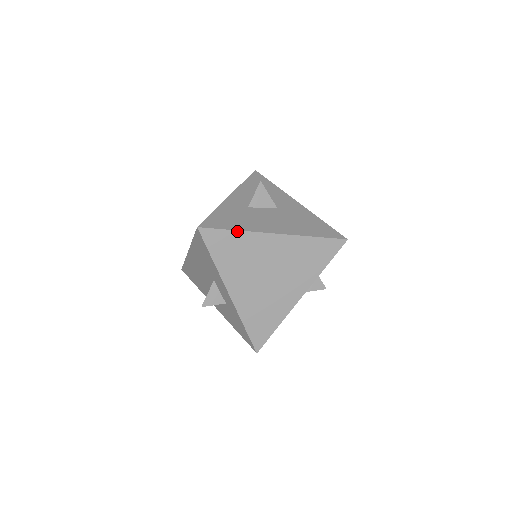
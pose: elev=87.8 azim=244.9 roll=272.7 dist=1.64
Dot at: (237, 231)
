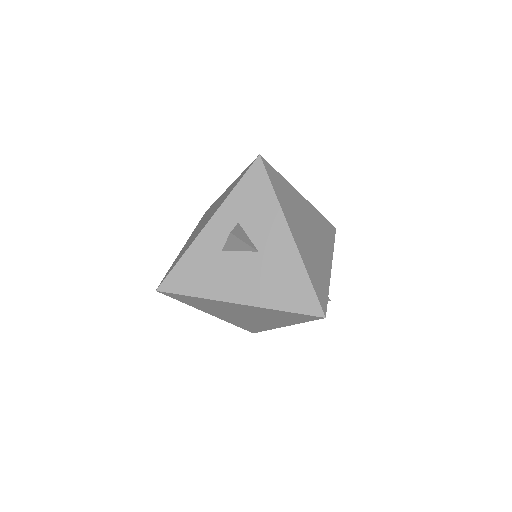
Dot at: (196, 297)
